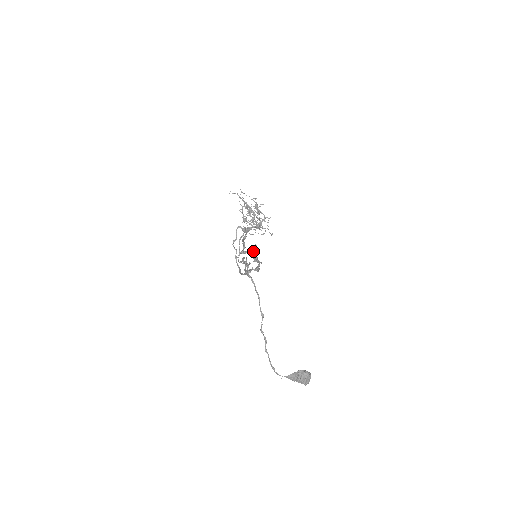
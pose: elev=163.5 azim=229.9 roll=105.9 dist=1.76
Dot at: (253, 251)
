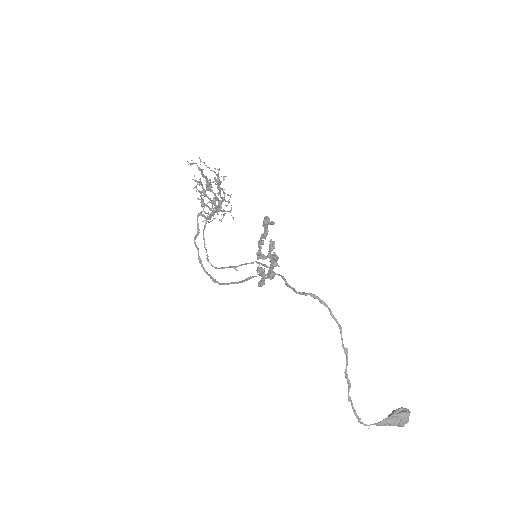
Dot at: (270, 251)
